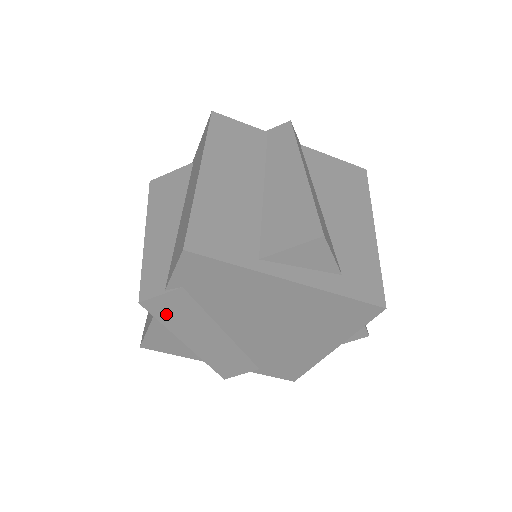
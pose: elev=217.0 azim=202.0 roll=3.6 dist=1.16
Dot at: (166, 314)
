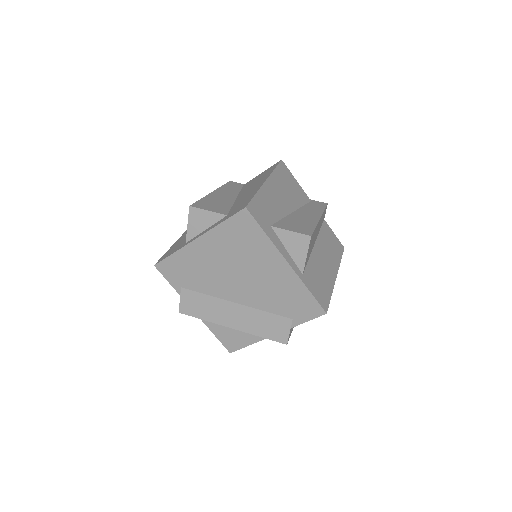
Dot at: (196, 311)
